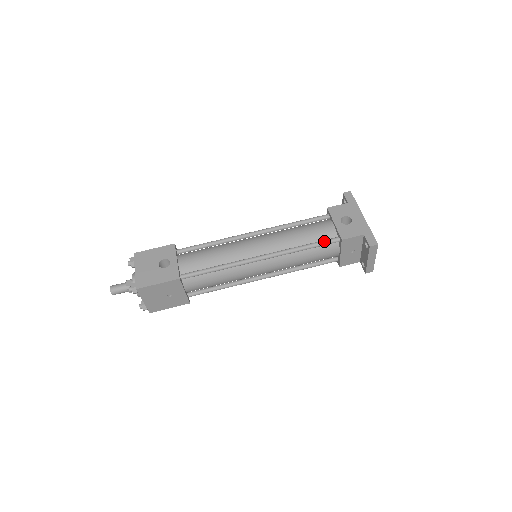
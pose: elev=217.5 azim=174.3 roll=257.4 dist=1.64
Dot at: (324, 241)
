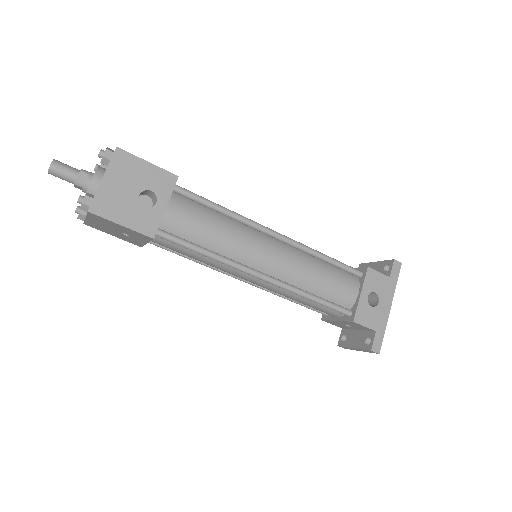
Dot at: (336, 307)
